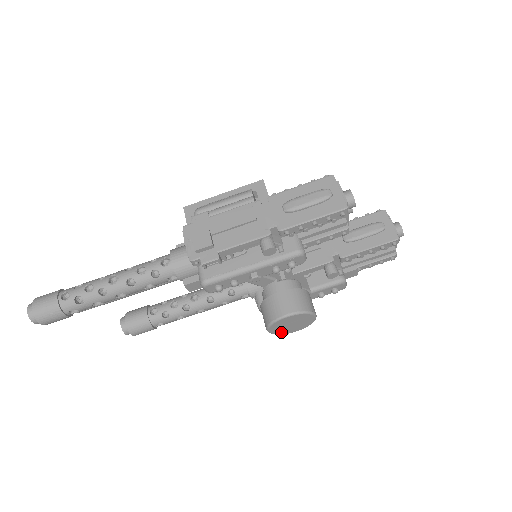
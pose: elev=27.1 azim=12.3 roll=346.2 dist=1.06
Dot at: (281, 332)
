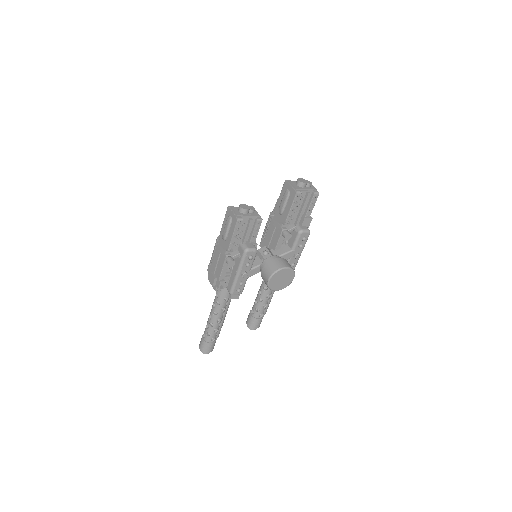
Dot at: (285, 285)
